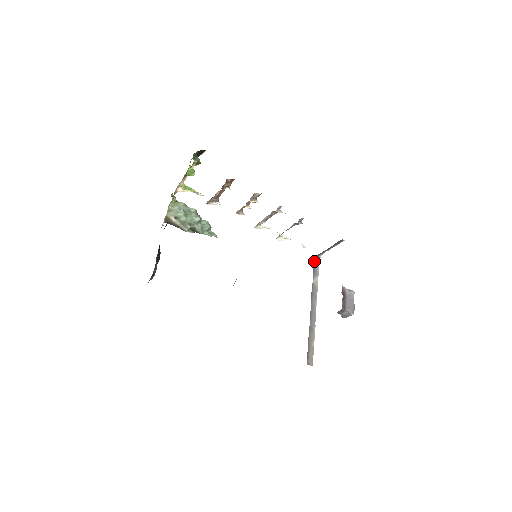
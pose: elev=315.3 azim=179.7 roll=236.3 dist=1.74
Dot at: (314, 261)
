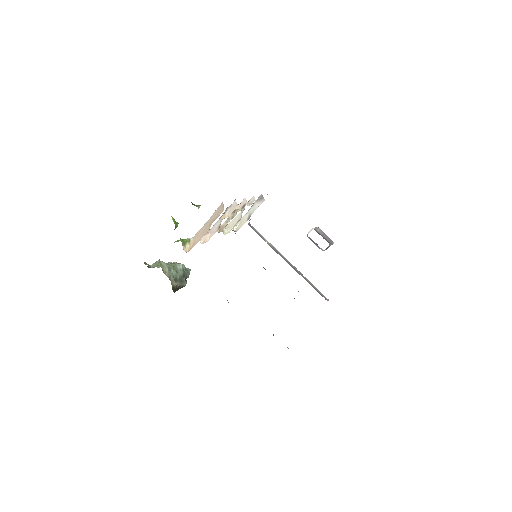
Dot at: occluded
